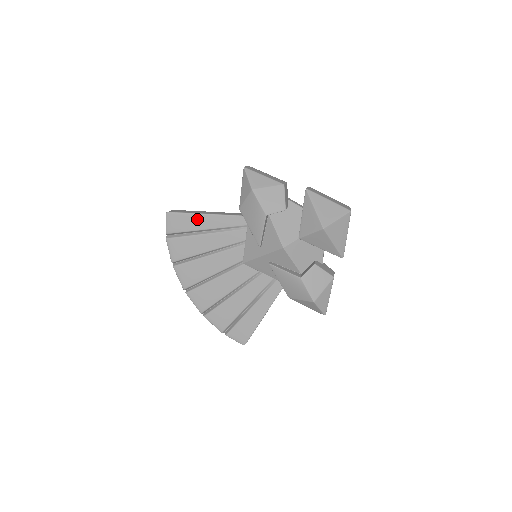
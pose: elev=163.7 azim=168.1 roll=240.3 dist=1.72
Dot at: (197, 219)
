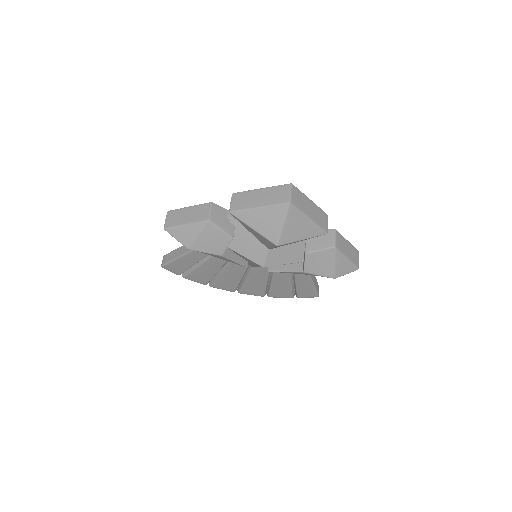
Dot at: (184, 260)
